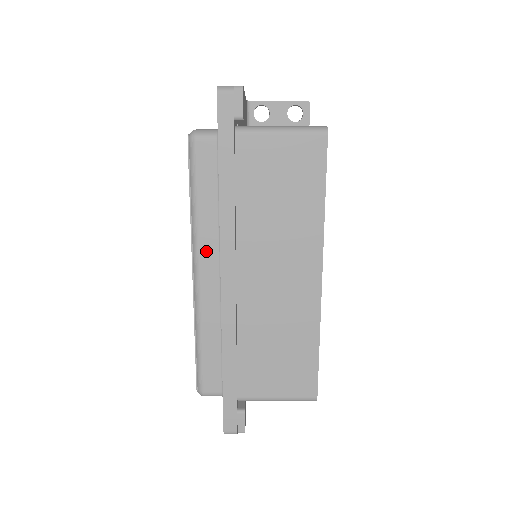
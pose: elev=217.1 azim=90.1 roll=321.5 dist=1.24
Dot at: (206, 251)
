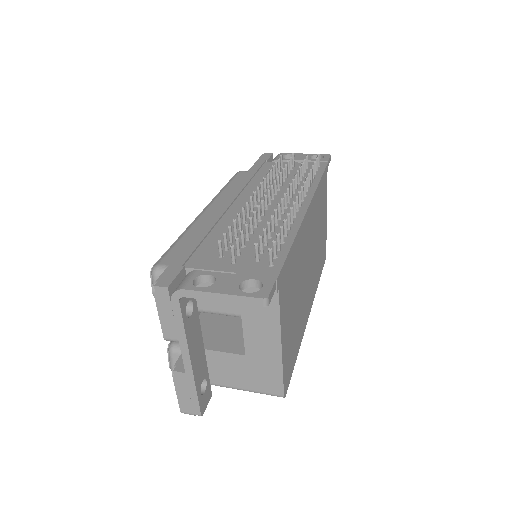
Dot at: occluded
